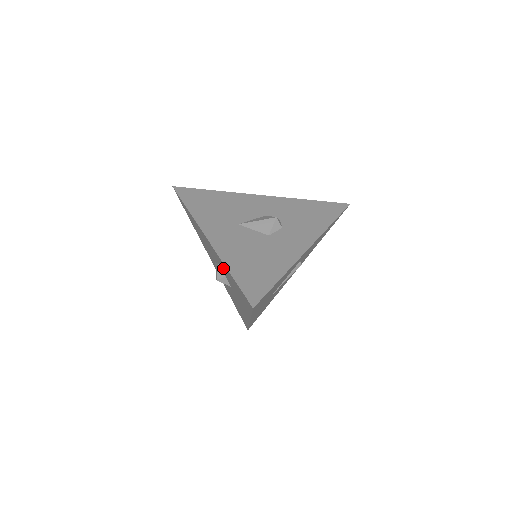
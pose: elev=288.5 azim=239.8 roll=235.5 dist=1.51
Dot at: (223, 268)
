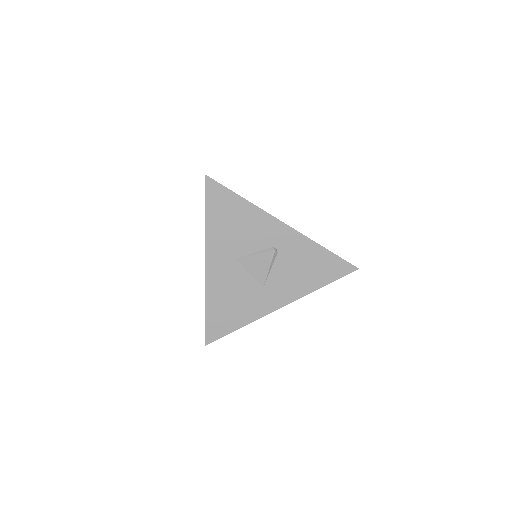
Dot at: occluded
